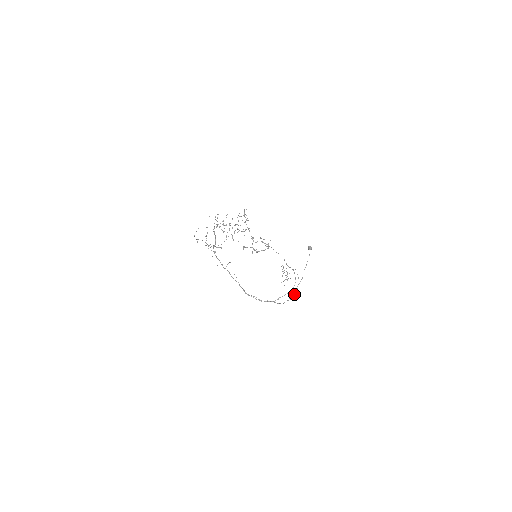
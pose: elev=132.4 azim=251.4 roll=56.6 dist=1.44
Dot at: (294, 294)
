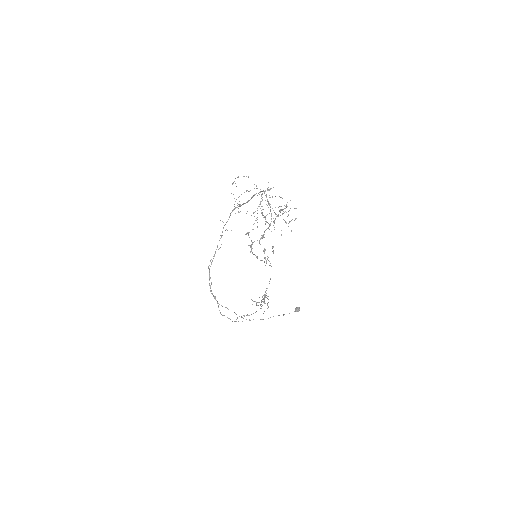
Dot at: occluded
